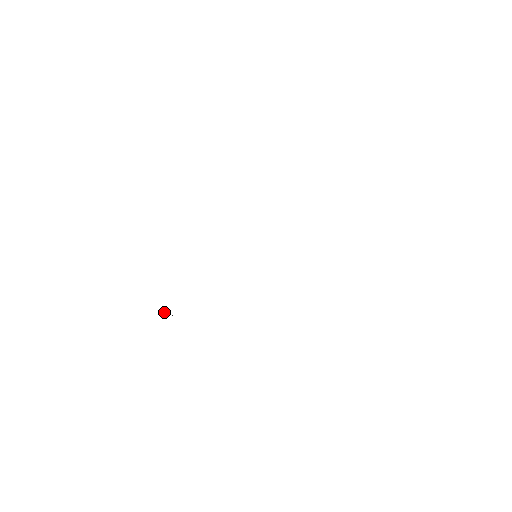
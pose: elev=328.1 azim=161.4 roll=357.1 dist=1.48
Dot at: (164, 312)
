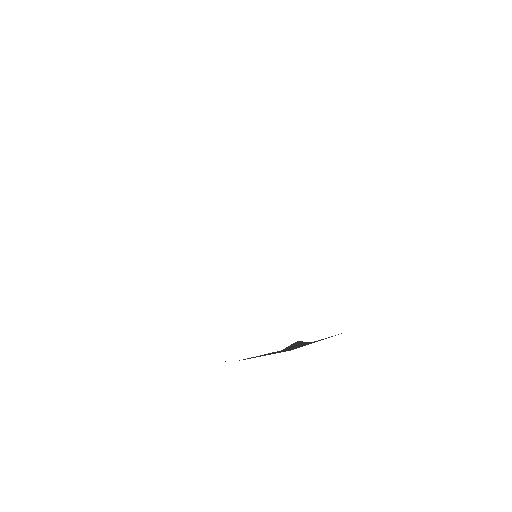
Dot at: (283, 349)
